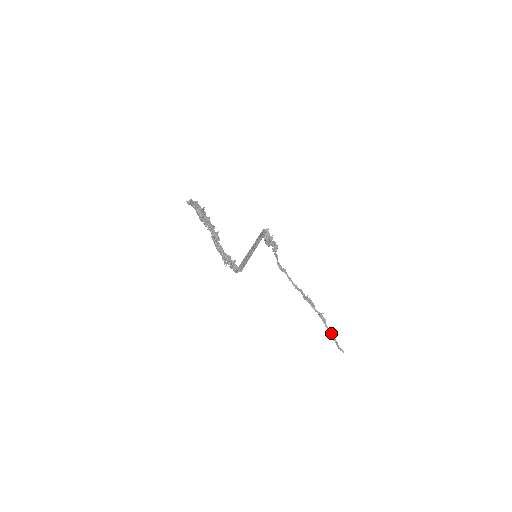
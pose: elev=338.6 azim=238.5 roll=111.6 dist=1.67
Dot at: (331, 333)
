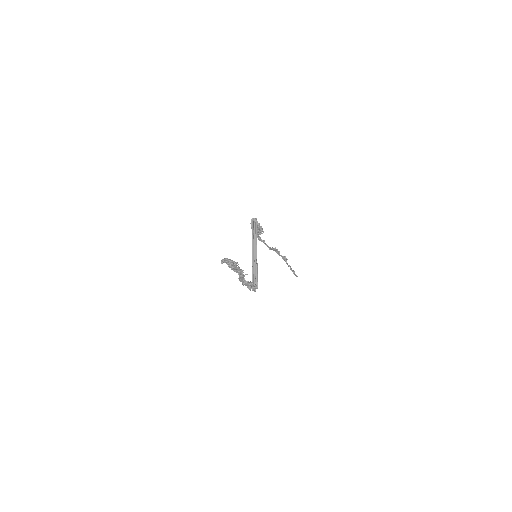
Dot at: (290, 267)
